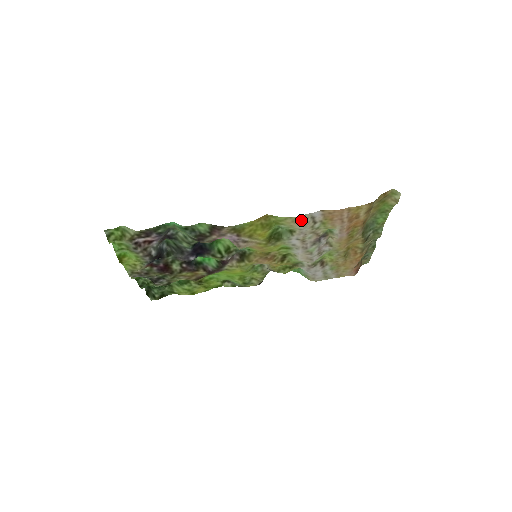
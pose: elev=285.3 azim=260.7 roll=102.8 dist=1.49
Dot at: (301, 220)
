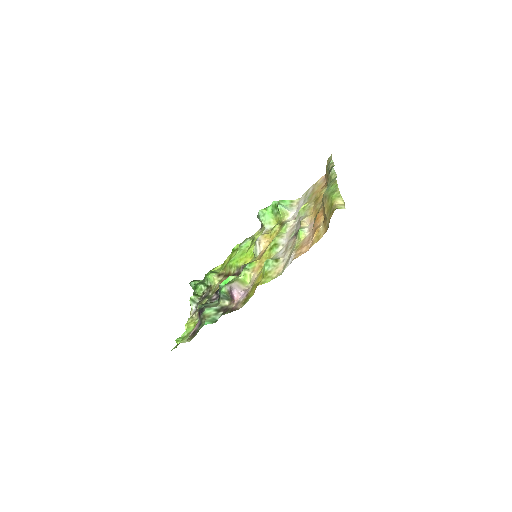
Dot at: (283, 270)
